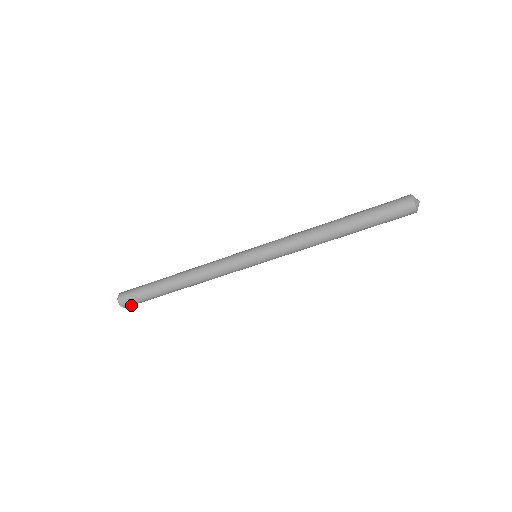
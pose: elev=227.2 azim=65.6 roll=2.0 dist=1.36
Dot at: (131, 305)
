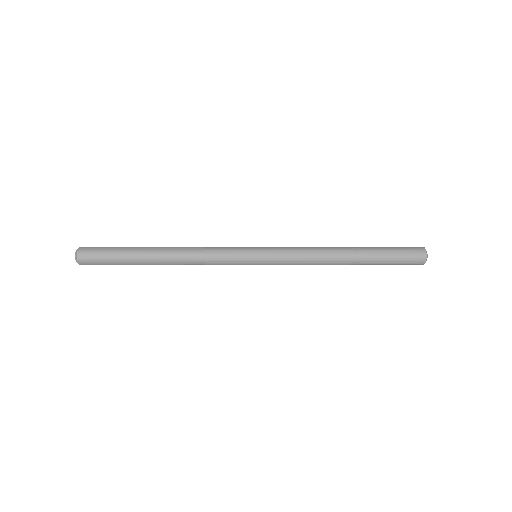
Dot at: occluded
